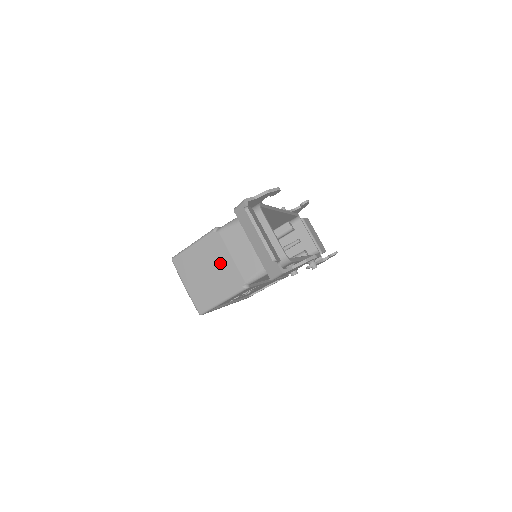
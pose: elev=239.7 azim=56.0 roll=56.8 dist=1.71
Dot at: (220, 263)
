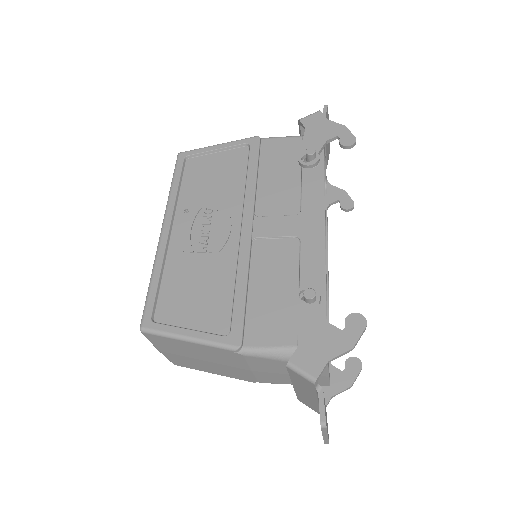
Dot at: (229, 366)
